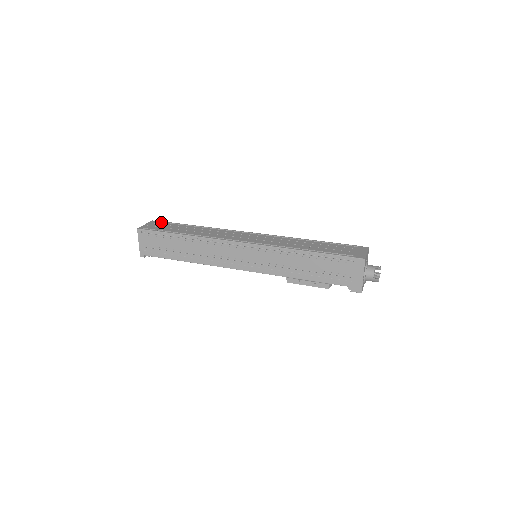
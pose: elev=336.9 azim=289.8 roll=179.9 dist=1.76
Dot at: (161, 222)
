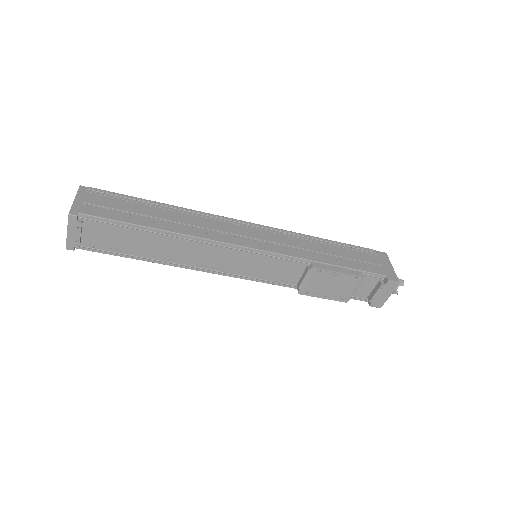
Dot at: occluded
